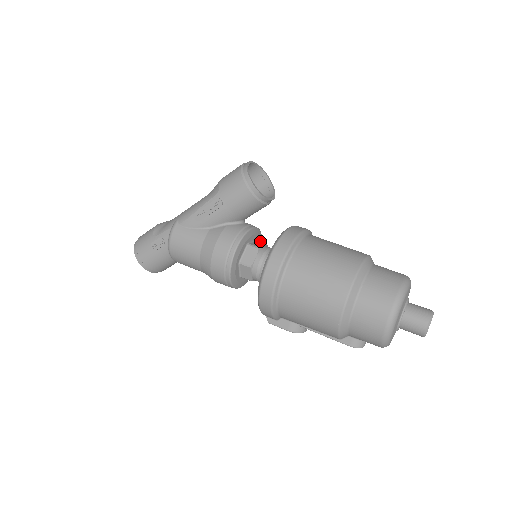
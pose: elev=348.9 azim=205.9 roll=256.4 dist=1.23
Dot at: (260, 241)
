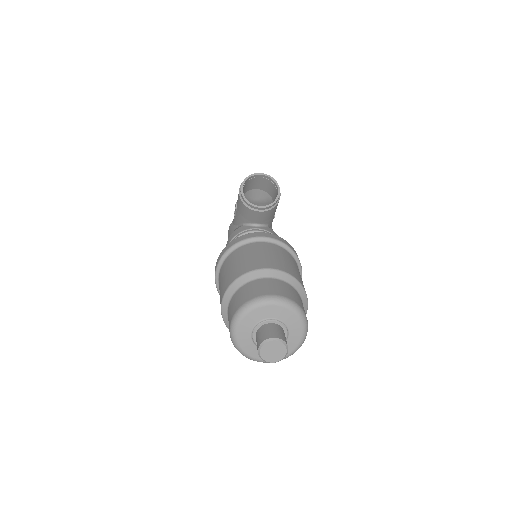
Dot at: occluded
